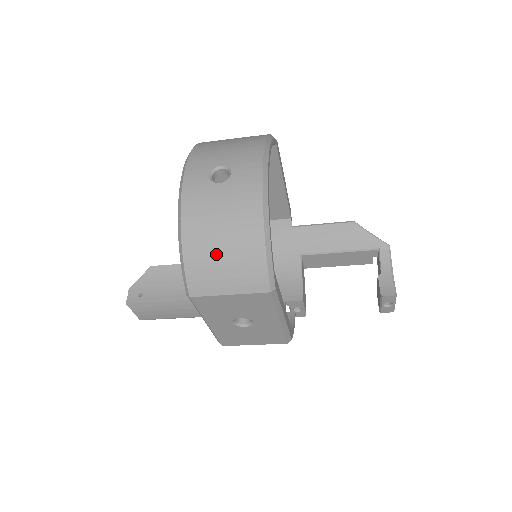
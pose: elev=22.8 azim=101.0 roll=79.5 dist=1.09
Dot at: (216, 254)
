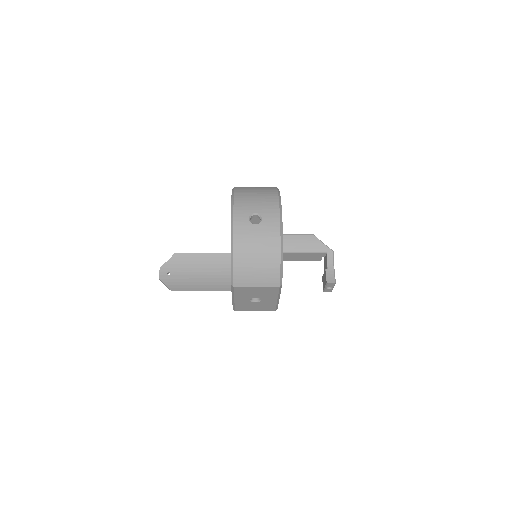
Dot at: (253, 265)
